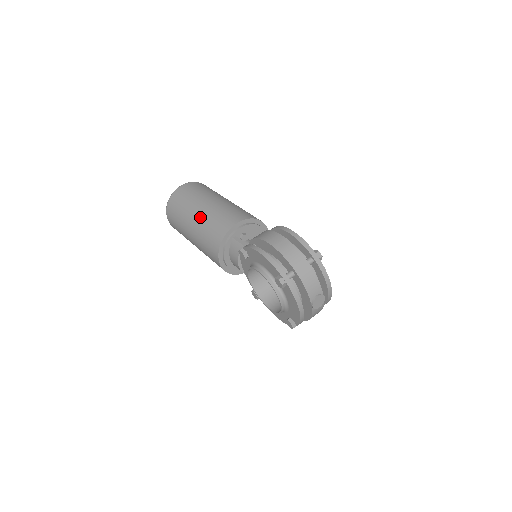
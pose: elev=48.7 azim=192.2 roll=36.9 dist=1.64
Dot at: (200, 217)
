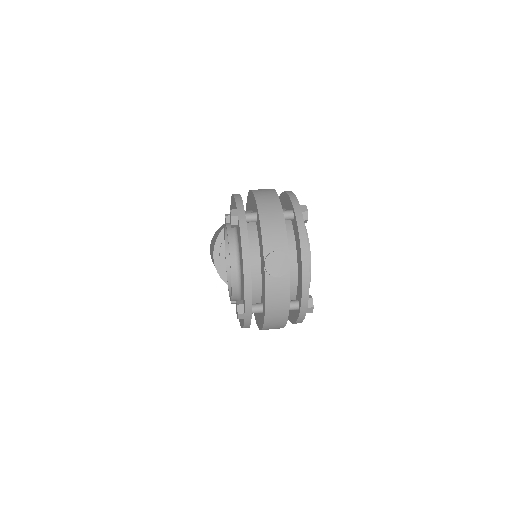
Dot at: occluded
